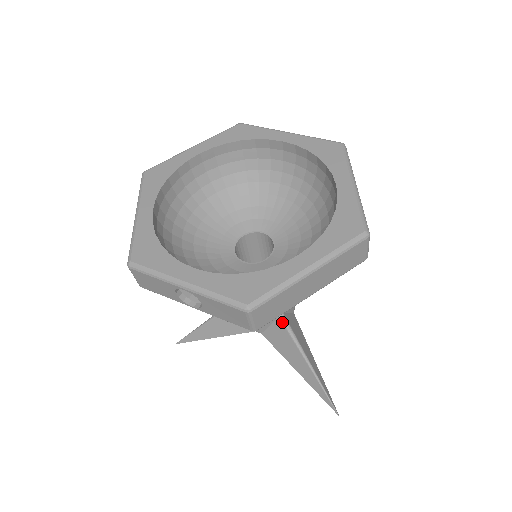
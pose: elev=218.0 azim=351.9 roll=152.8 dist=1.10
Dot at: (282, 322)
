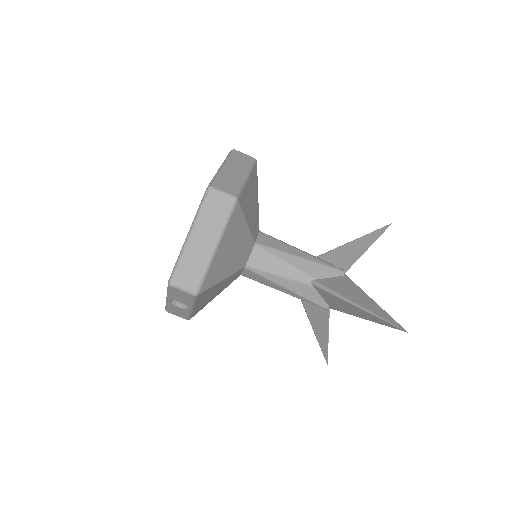
Dot at: (317, 287)
